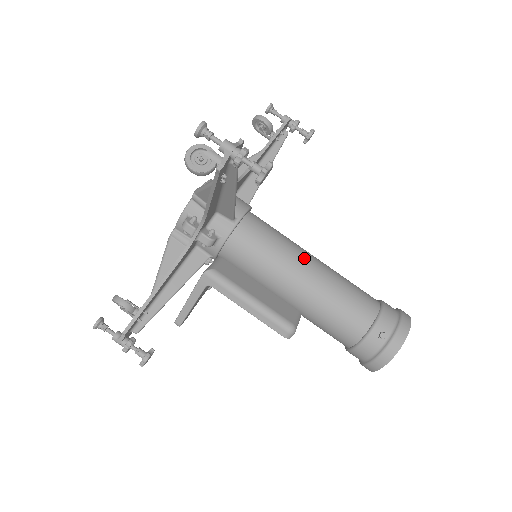
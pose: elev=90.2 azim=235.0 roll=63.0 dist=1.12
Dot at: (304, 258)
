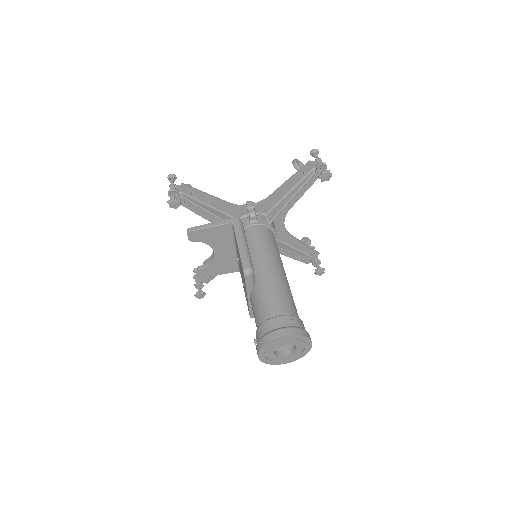
Dot at: occluded
